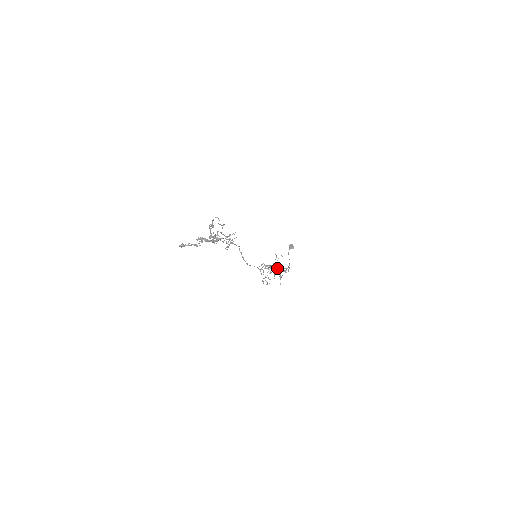
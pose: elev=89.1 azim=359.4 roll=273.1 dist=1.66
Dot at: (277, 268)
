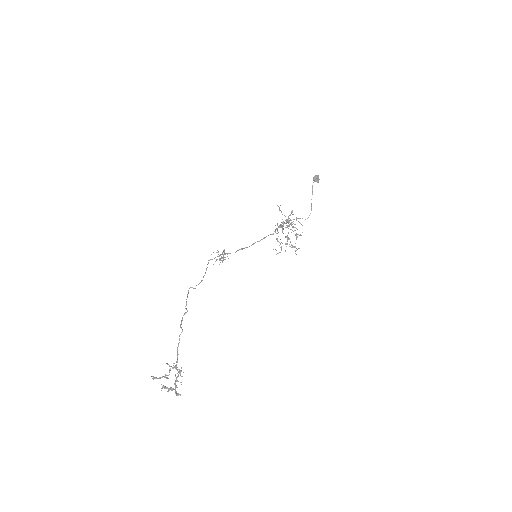
Dot at: (292, 226)
